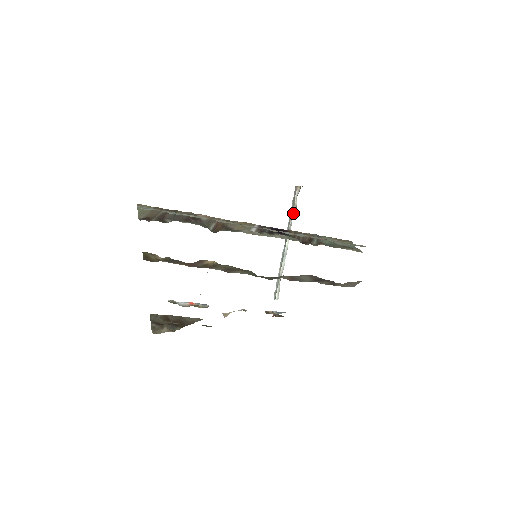
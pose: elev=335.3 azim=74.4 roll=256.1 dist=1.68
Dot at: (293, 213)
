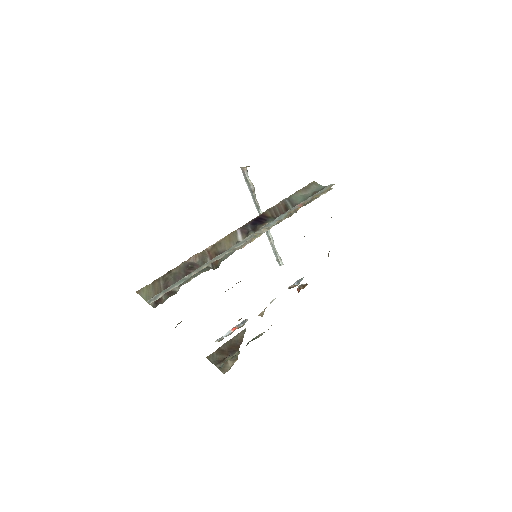
Dot at: (253, 192)
